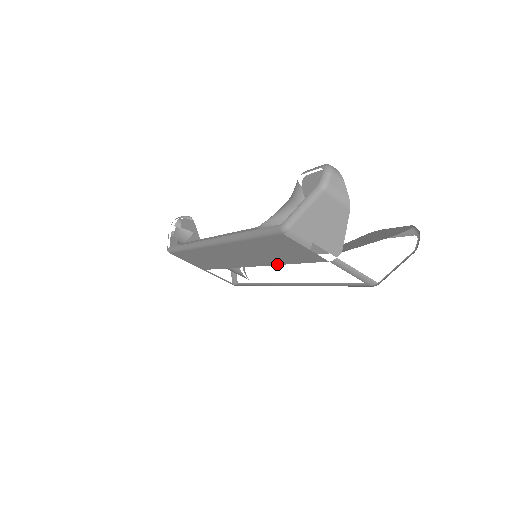
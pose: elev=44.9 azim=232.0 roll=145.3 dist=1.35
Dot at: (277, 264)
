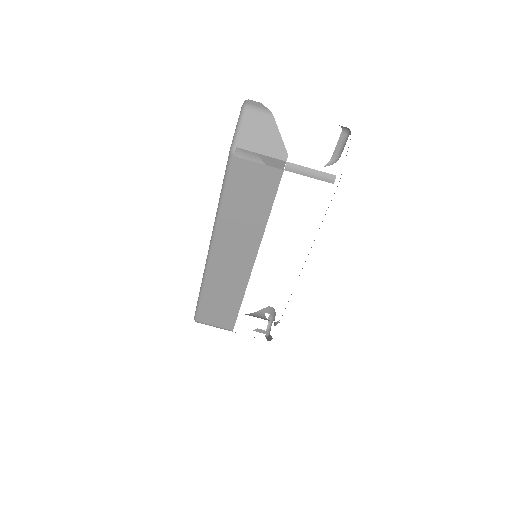
Dot at: (264, 229)
